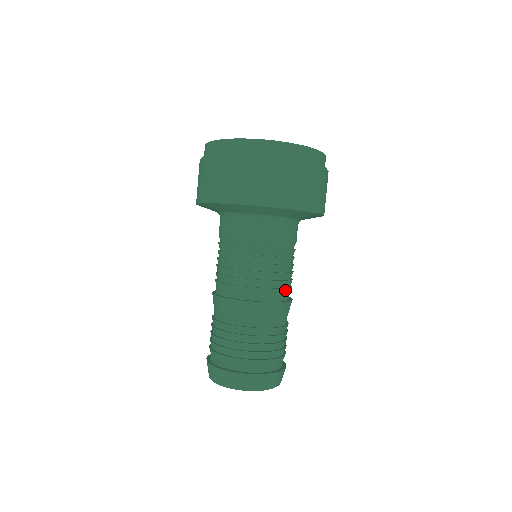
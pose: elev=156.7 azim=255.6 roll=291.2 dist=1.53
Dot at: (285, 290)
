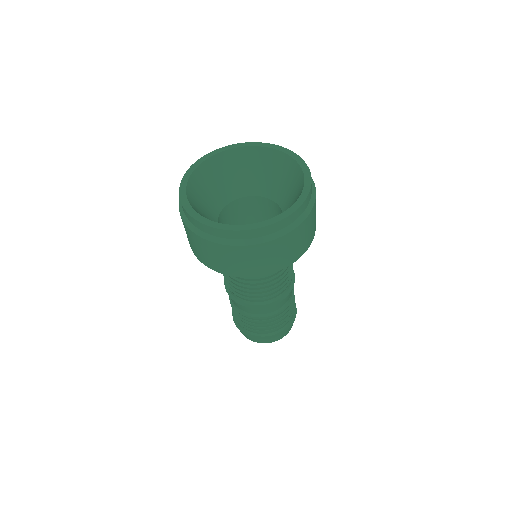
Dot at: (292, 273)
